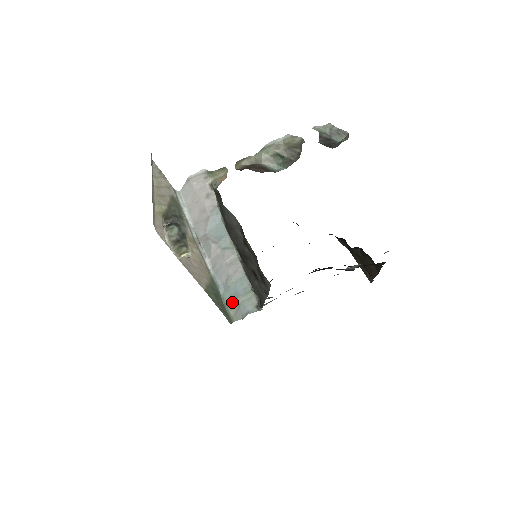
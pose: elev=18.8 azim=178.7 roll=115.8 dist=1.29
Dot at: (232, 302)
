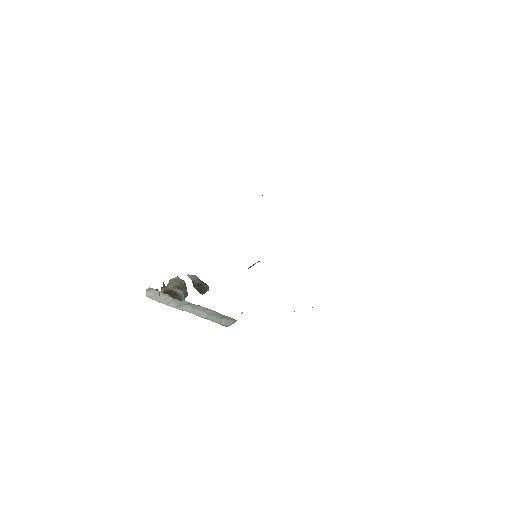
Dot at: (219, 321)
